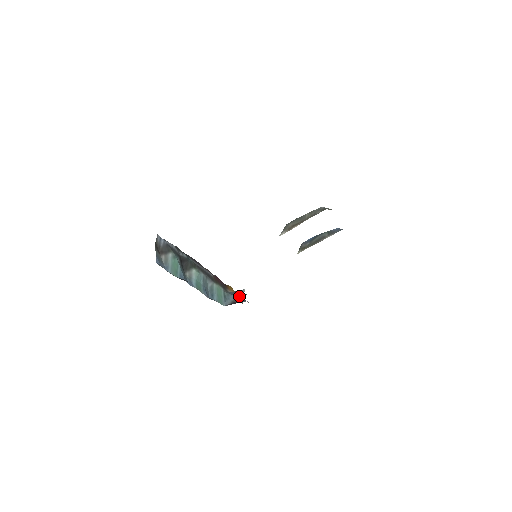
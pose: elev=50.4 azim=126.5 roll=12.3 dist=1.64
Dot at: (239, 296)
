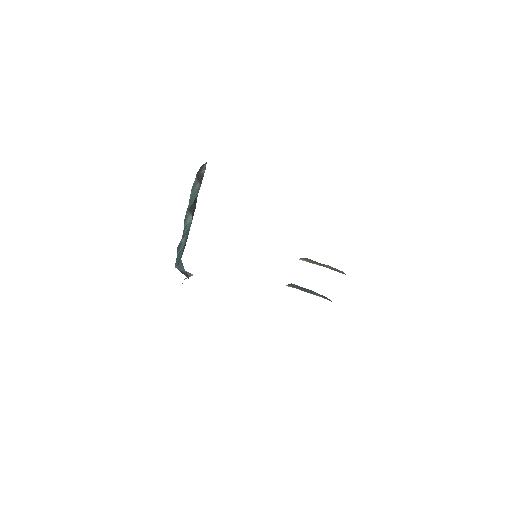
Dot at: (187, 274)
